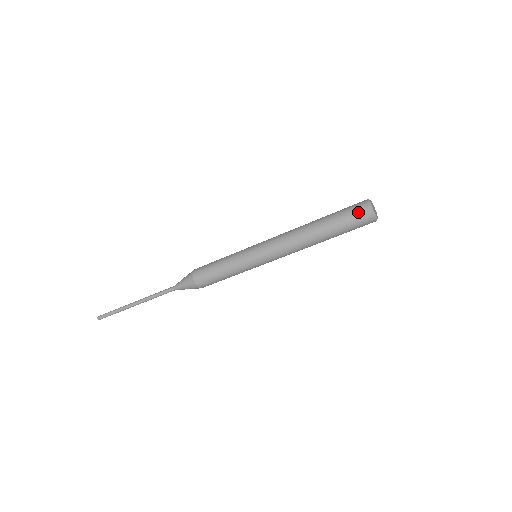
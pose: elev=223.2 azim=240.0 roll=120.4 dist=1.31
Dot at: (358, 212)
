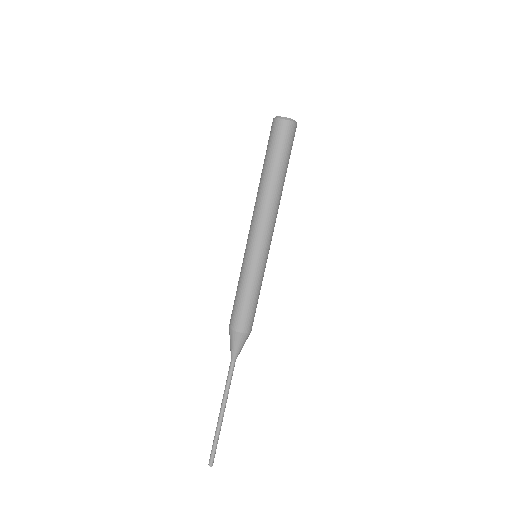
Dot at: (270, 132)
